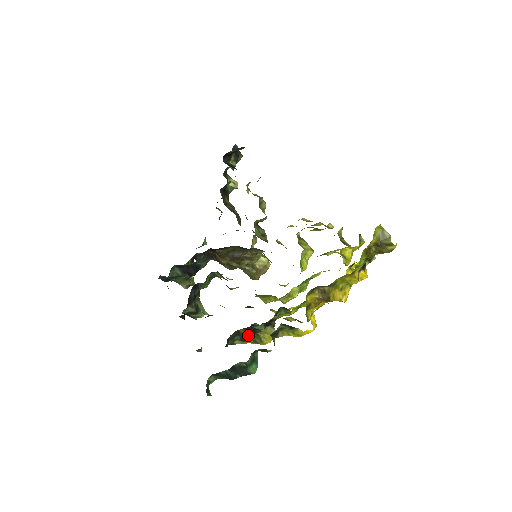
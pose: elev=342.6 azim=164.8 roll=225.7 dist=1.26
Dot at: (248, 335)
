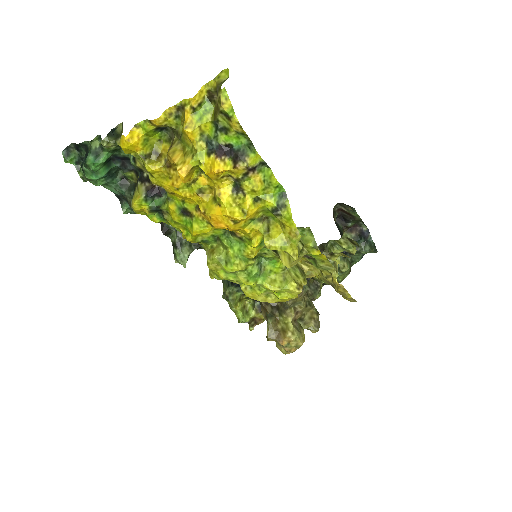
Dot at: occluded
